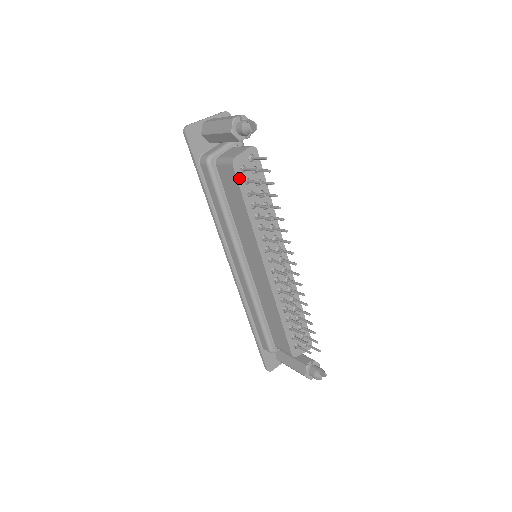
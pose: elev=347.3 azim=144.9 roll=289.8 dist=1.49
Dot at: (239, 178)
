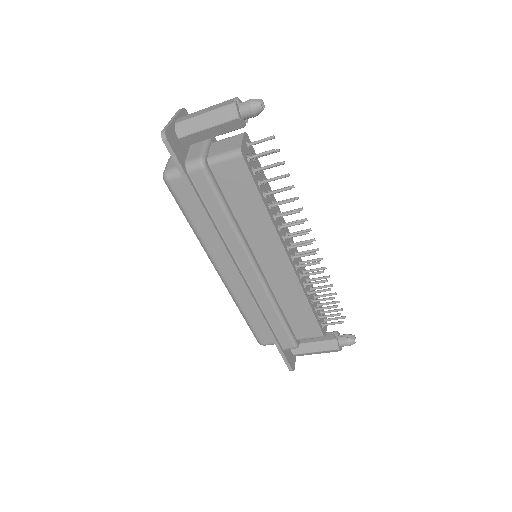
Dot at: (249, 169)
